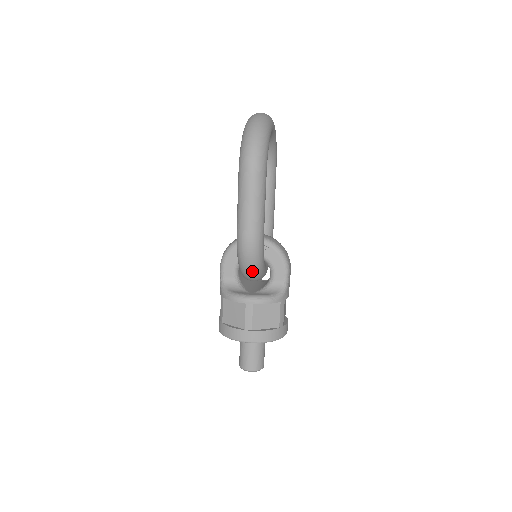
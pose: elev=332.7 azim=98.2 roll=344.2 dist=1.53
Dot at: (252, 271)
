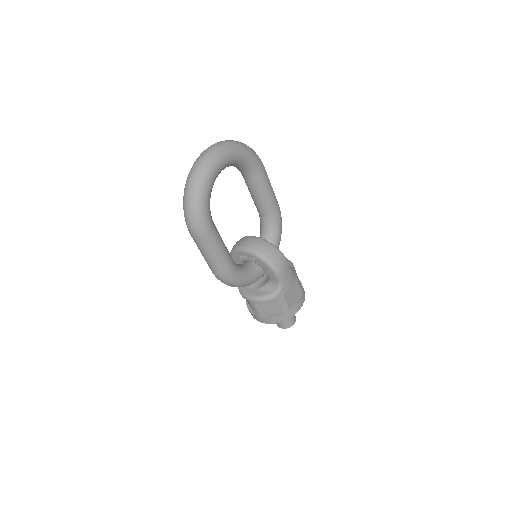
Dot at: occluded
